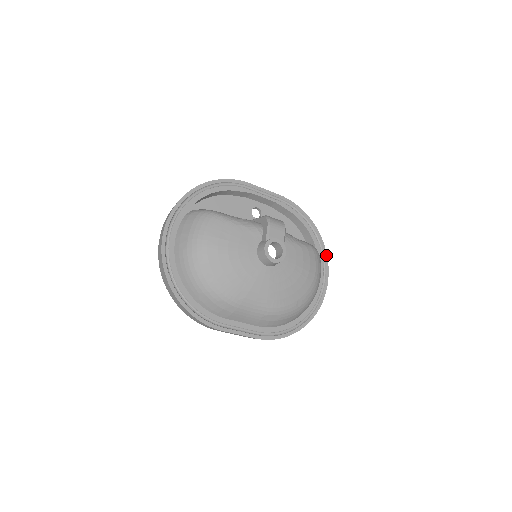
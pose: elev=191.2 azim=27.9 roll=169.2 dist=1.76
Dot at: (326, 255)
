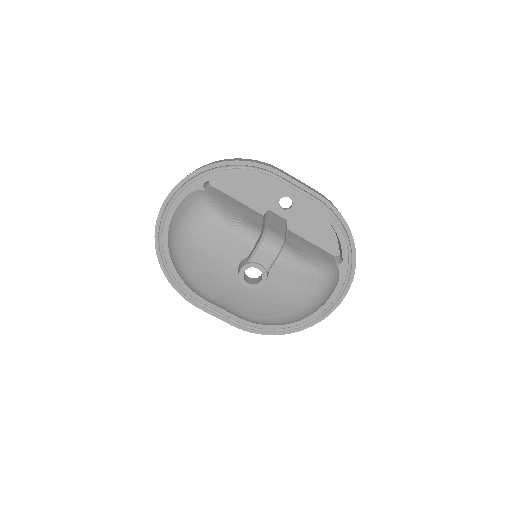
Dot at: (353, 275)
